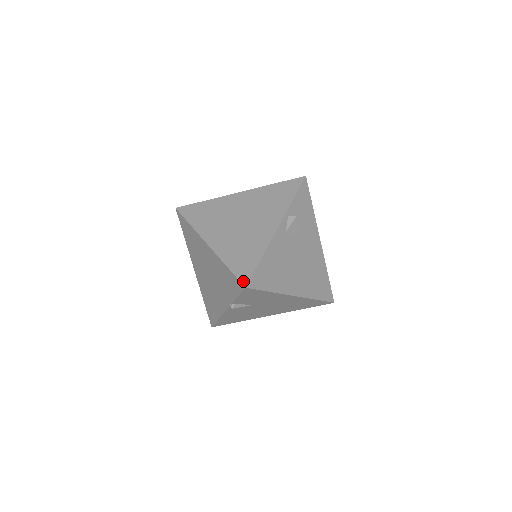
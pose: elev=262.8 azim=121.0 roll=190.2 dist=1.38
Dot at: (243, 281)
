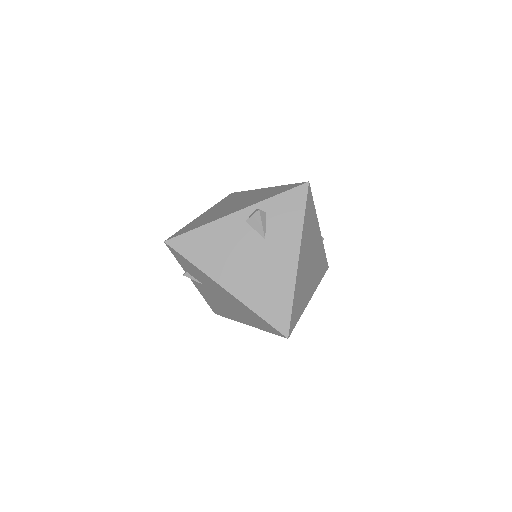
Dot at: (170, 237)
